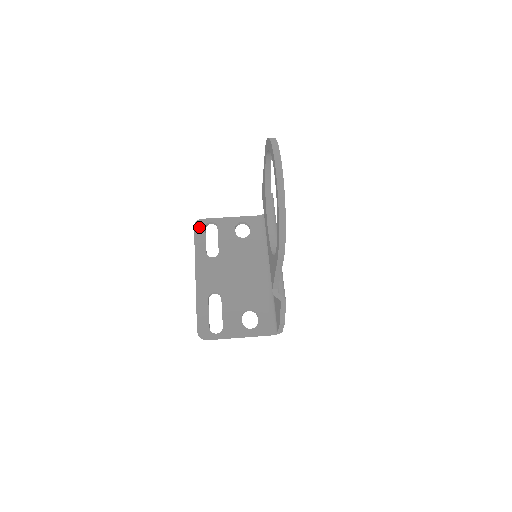
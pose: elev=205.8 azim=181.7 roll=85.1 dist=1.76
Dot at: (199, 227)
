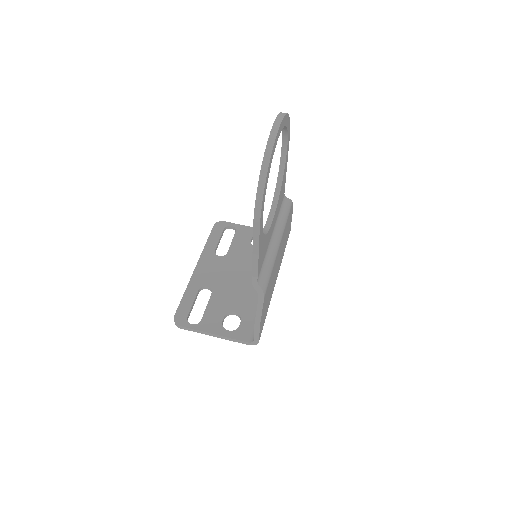
Dot at: (218, 227)
